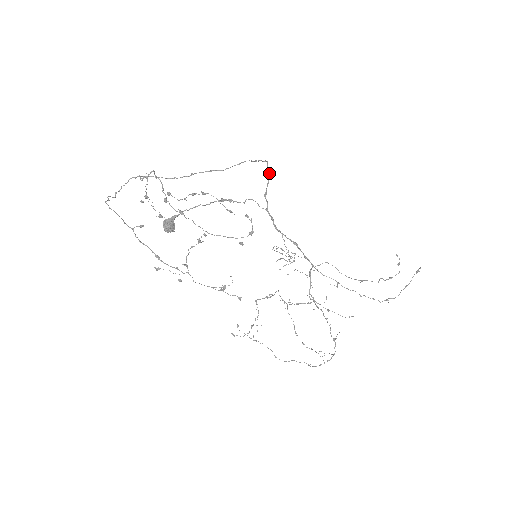
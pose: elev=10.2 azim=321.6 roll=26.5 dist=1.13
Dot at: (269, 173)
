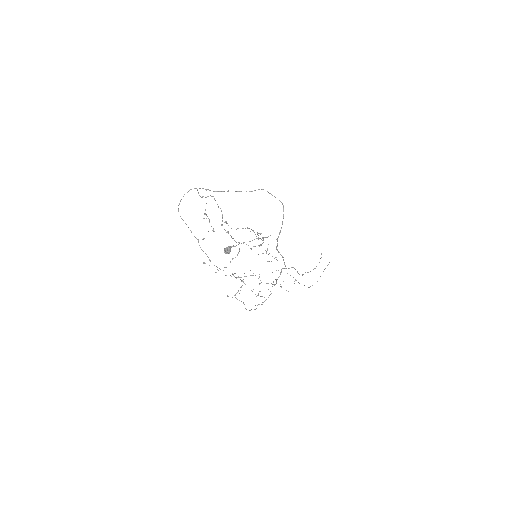
Dot at: occluded
